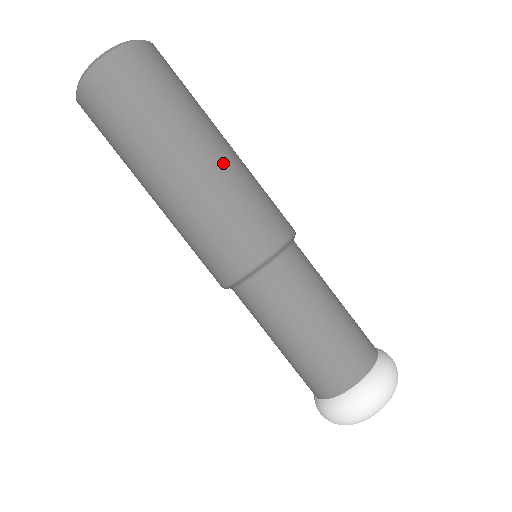
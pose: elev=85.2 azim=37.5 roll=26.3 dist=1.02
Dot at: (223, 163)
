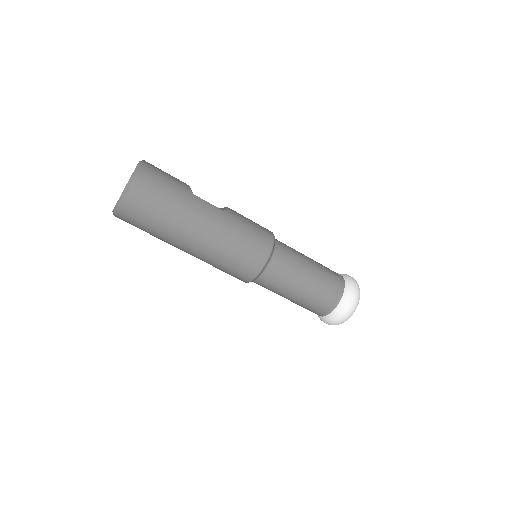
Dot at: (207, 245)
